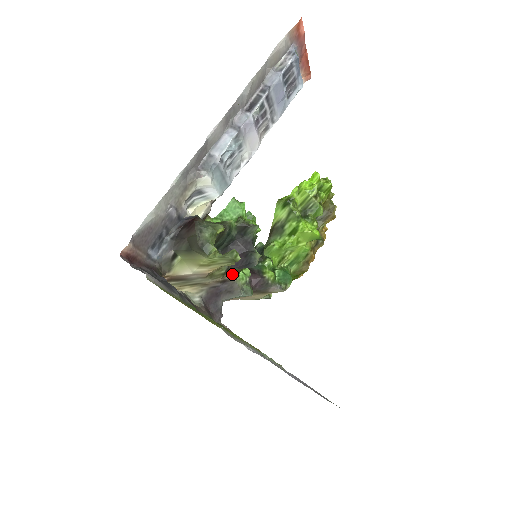
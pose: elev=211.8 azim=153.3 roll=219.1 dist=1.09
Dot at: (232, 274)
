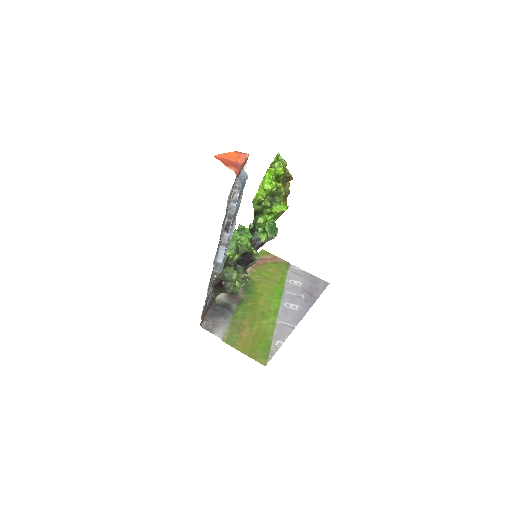
Dot at: (246, 266)
